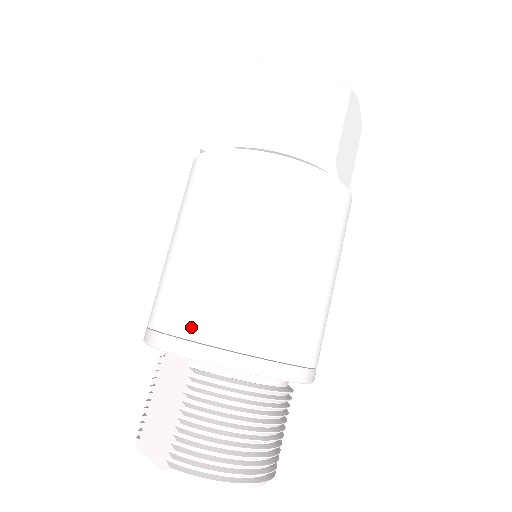
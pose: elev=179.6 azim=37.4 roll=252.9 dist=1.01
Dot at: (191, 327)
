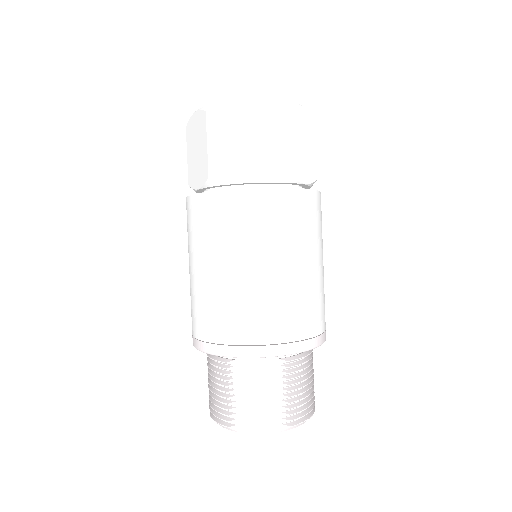
Dot at: (291, 333)
